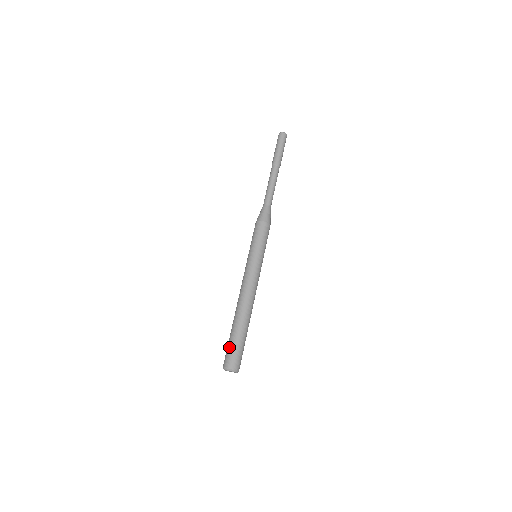
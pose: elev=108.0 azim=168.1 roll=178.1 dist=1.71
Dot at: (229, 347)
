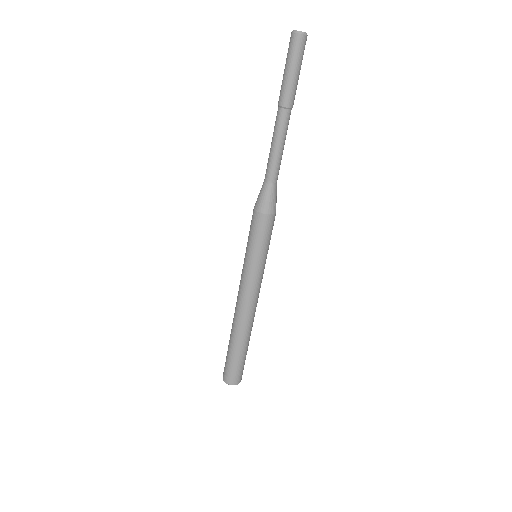
Dot at: (226, 358)
